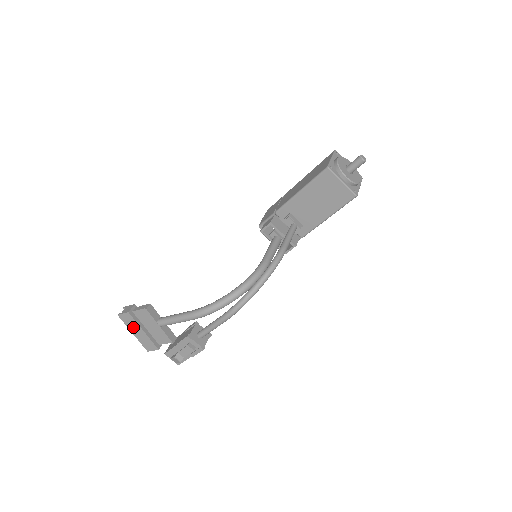
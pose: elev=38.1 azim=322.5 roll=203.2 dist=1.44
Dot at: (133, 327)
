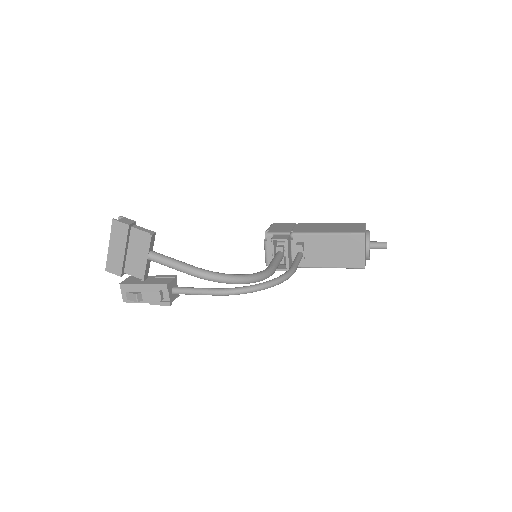
Dot at: (117, 240)
